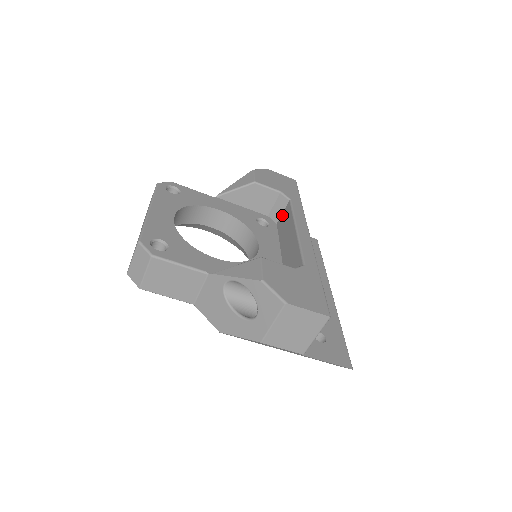
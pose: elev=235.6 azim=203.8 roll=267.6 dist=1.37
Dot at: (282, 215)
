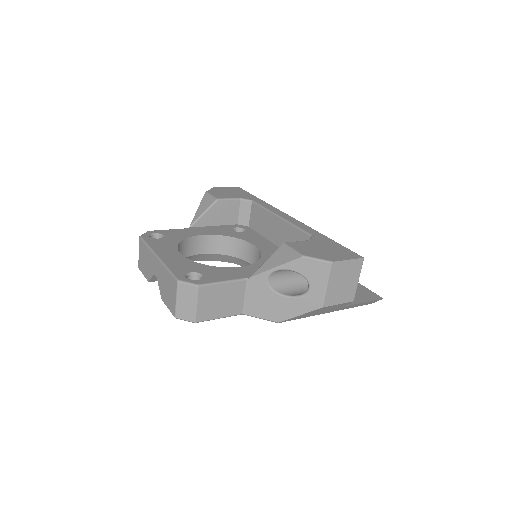
Dot at: (251, 217)
